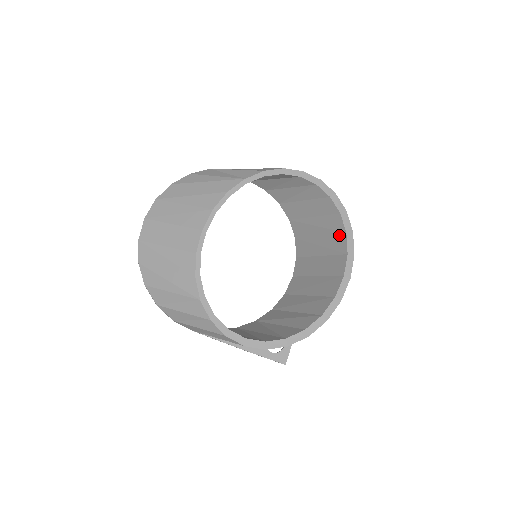
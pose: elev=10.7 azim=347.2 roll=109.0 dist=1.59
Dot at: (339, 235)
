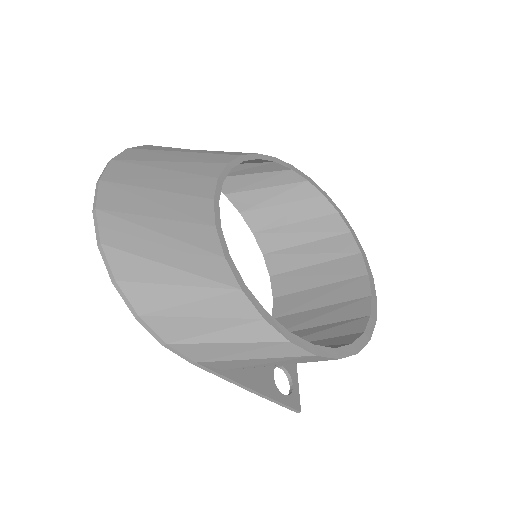
Dot at: (340, 236)
